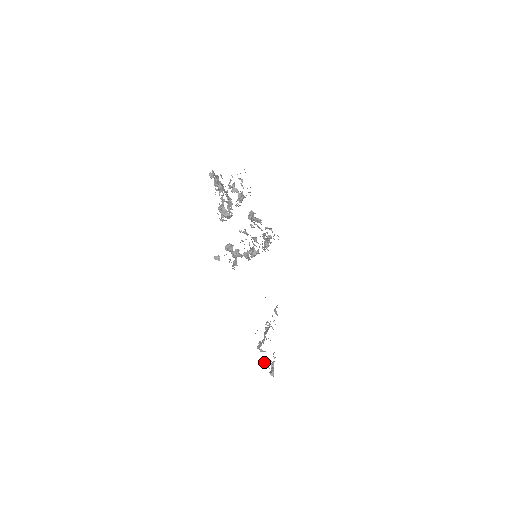
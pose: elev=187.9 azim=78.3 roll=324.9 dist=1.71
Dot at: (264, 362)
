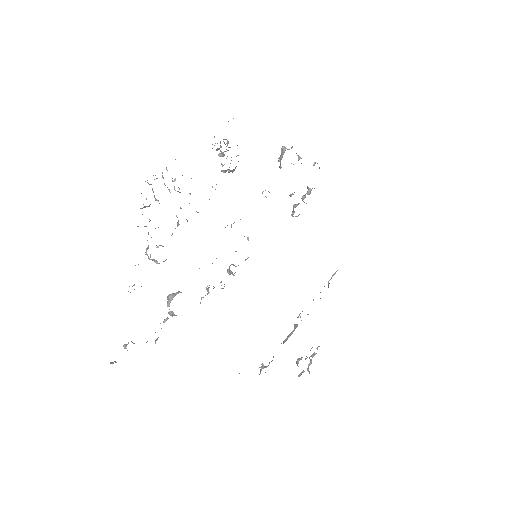
Dot at: (297, 359)
